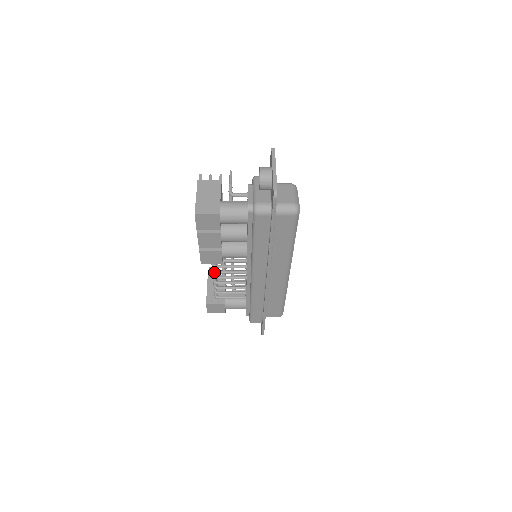
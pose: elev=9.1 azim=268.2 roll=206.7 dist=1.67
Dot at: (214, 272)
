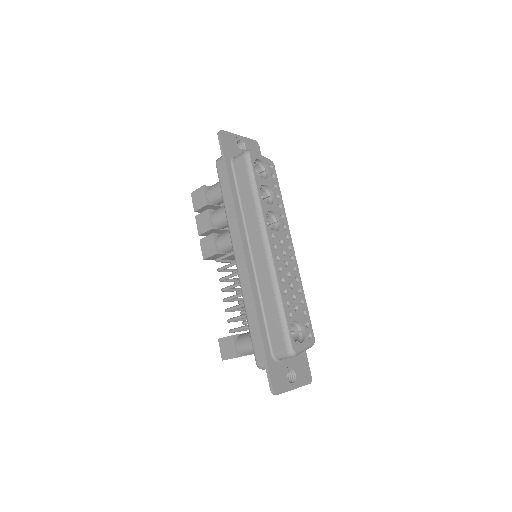
Dot at: (219, 279)
